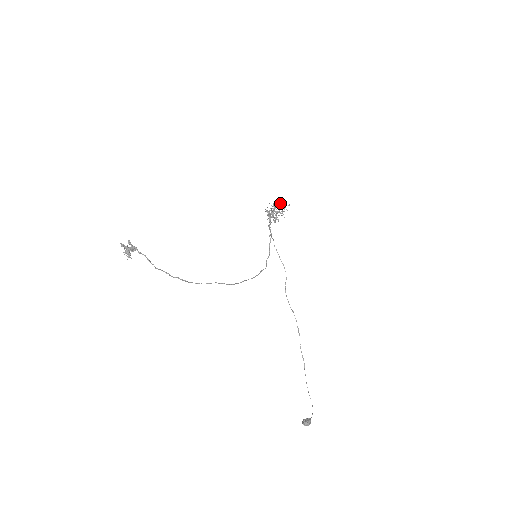
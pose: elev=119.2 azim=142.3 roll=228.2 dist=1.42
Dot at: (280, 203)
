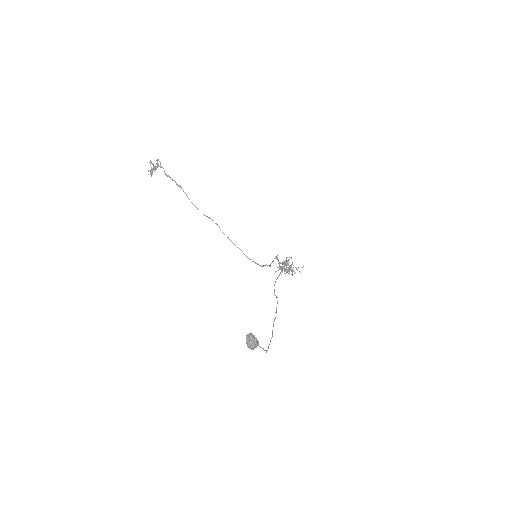
Dot at: (295, 267)
